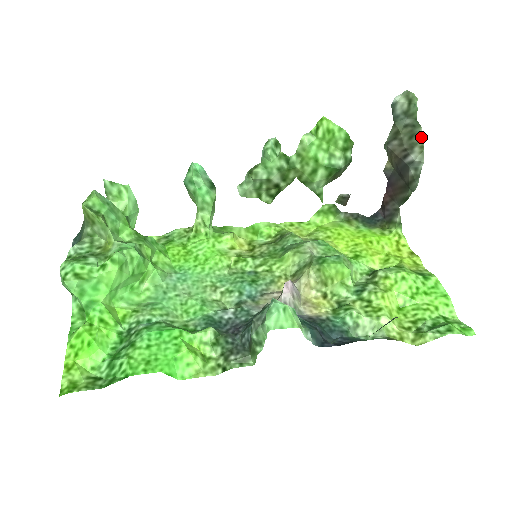
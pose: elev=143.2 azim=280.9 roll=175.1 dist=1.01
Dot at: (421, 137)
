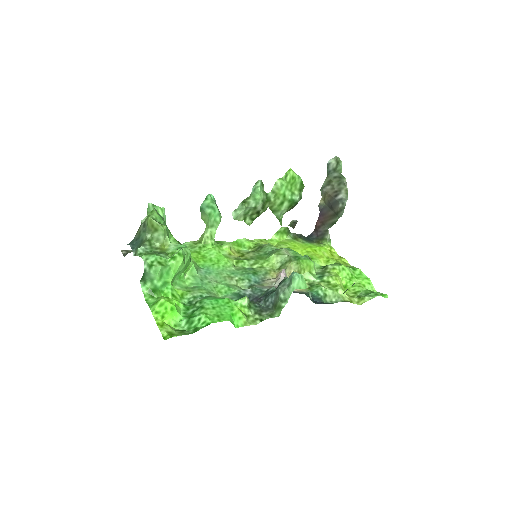
Dot at: (346, 184)
